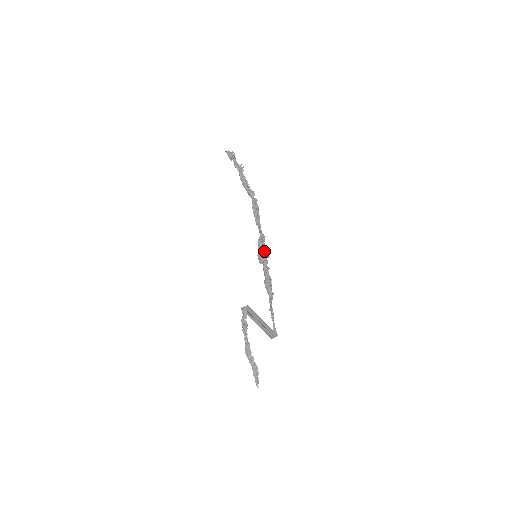
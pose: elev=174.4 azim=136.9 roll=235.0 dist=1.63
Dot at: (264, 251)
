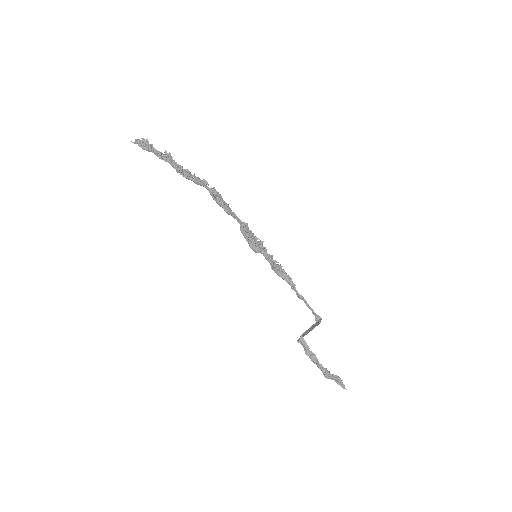
Dot at: (254, 238)
